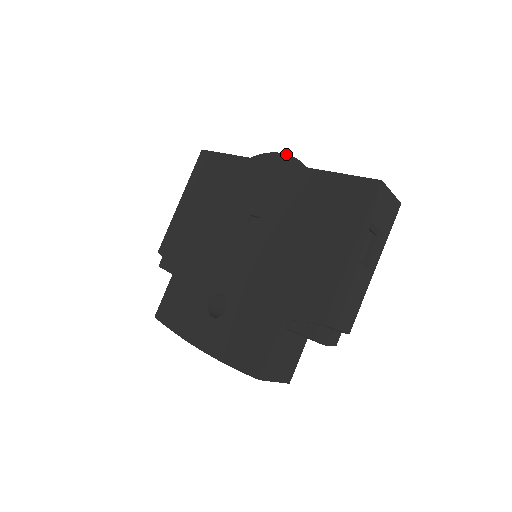
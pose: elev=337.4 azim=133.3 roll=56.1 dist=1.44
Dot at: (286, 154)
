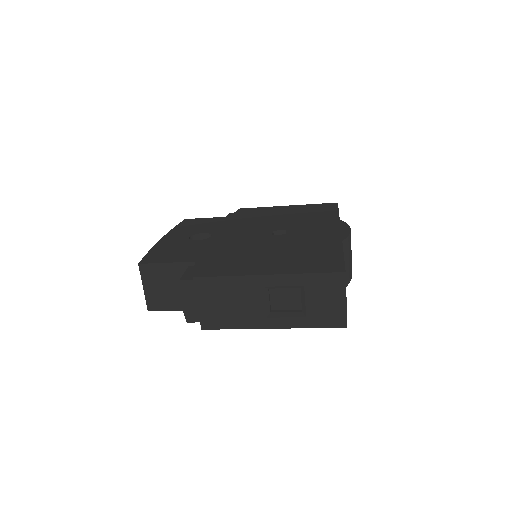
Dot at: occluded
